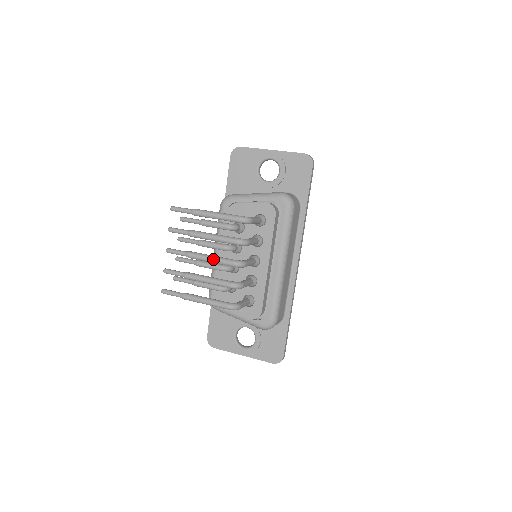
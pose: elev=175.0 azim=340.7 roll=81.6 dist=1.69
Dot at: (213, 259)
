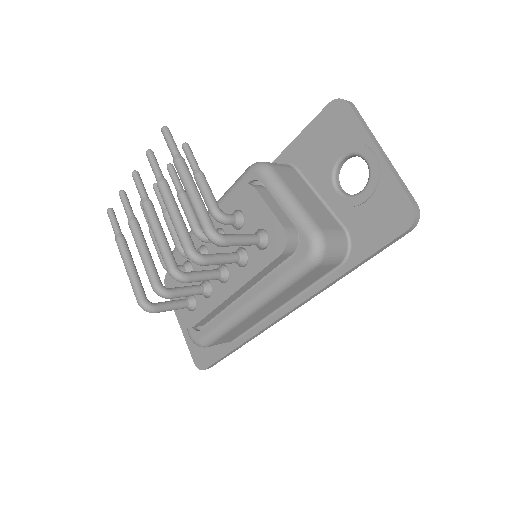
Dot at: (157, 239)
